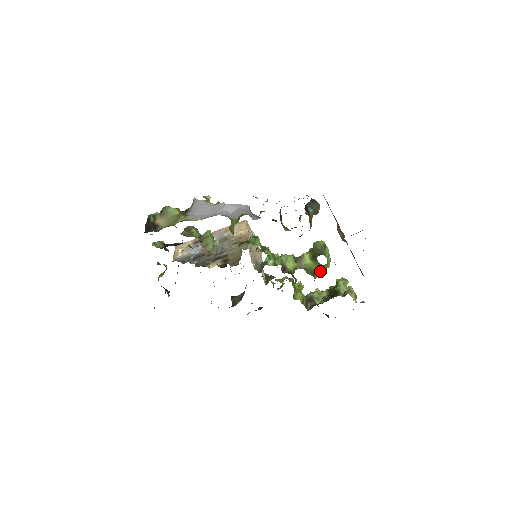
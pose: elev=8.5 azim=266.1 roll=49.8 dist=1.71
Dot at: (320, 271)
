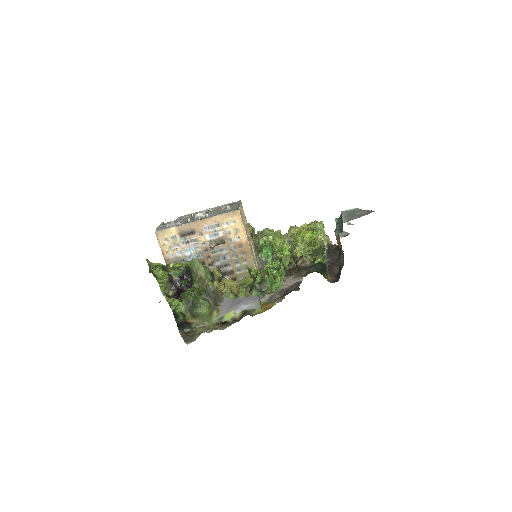
Dot at: occluded
